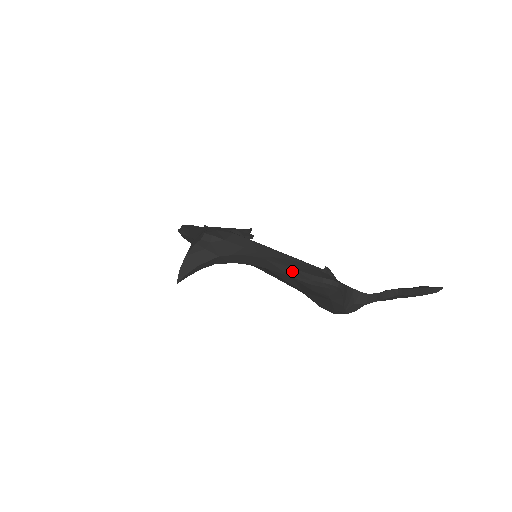
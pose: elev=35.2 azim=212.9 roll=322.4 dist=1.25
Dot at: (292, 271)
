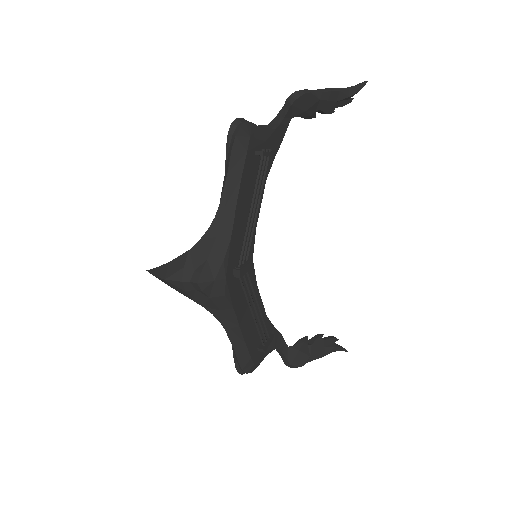
Dot at: (233, 347)
